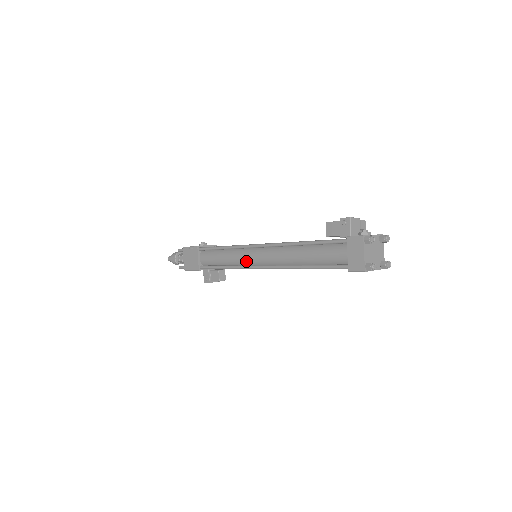
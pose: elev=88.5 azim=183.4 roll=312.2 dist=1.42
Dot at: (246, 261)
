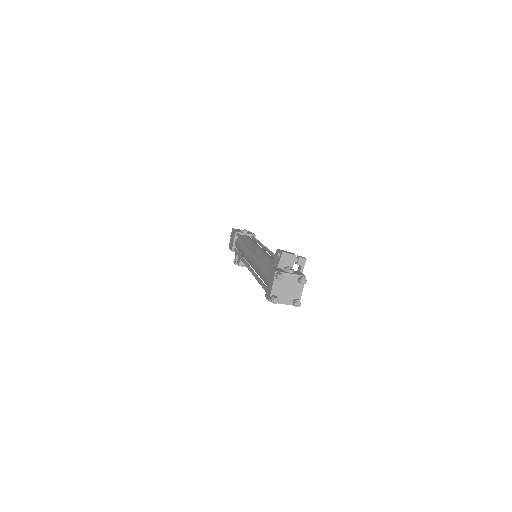
Dot at: (245, 257)
